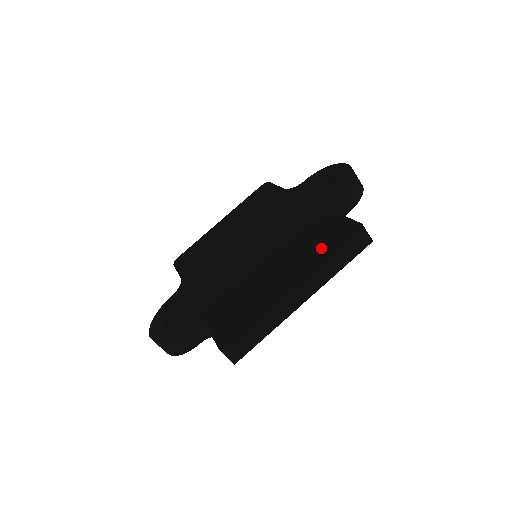
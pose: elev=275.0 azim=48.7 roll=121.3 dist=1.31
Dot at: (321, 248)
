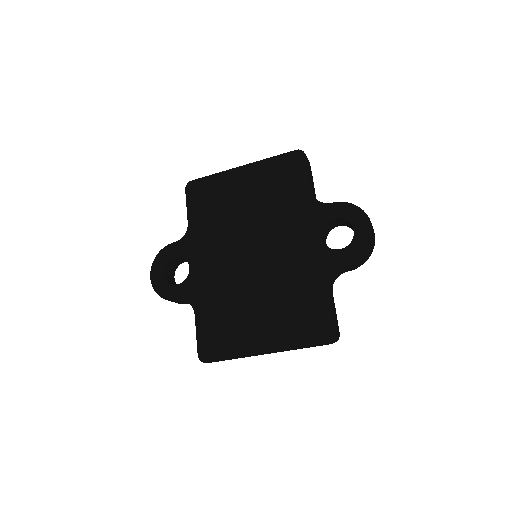
Dot at: (299, 328)
